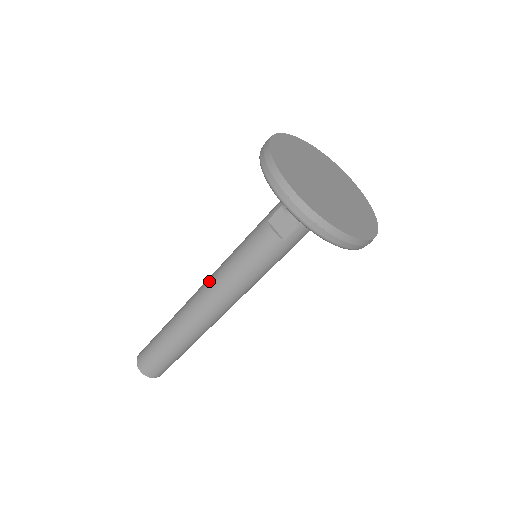
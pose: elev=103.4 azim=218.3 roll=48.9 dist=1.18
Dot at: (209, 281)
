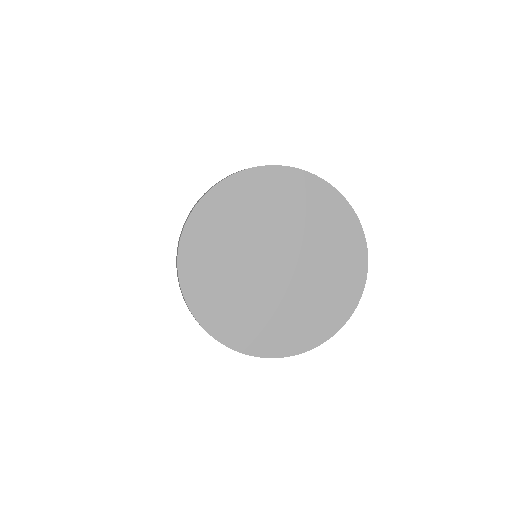
Dot at: occluded
